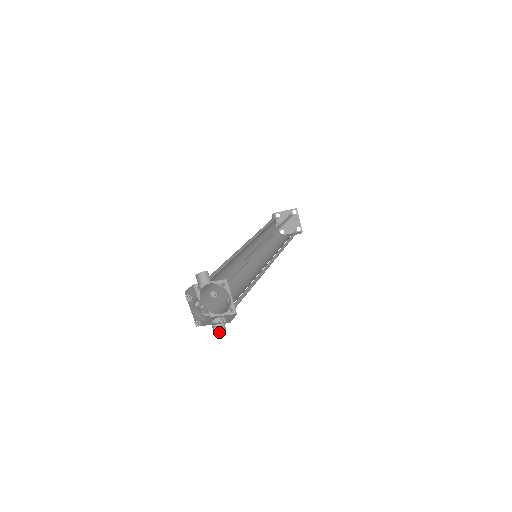
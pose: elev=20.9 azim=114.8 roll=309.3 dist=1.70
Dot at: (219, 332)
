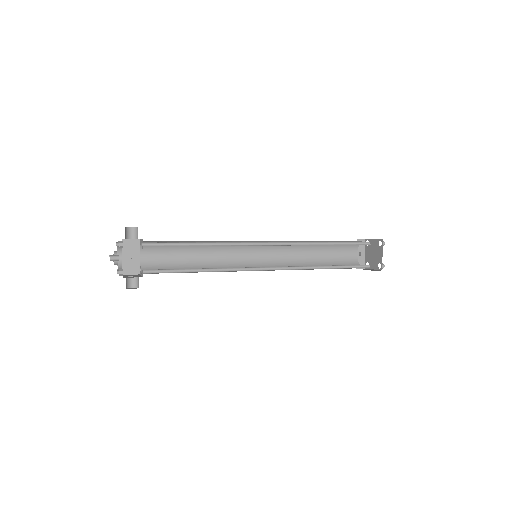
Dot at: (130, 288)
